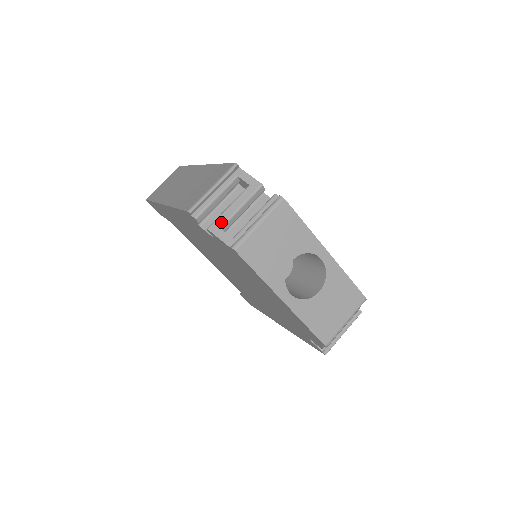
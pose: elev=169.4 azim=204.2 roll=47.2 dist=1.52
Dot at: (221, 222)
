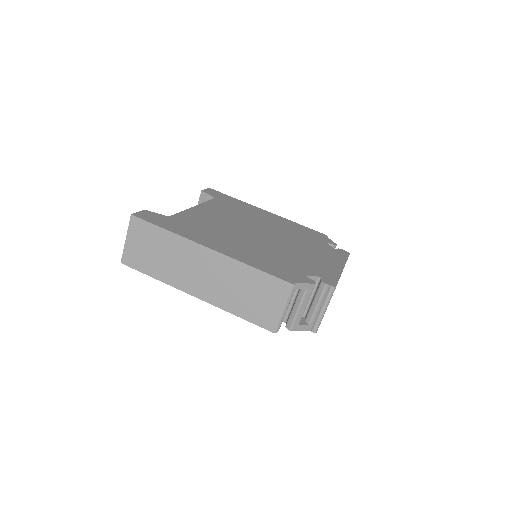
Dot at: (298, 322)
